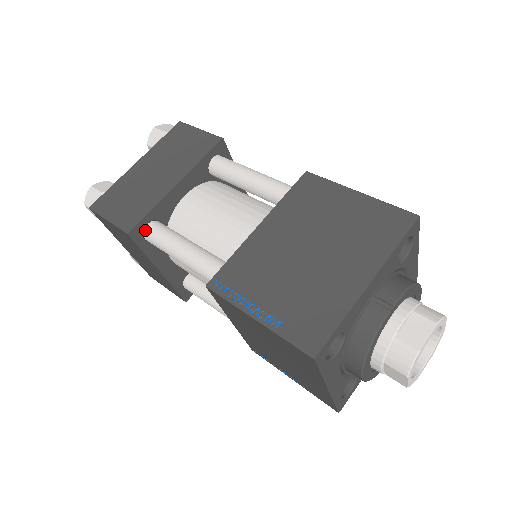
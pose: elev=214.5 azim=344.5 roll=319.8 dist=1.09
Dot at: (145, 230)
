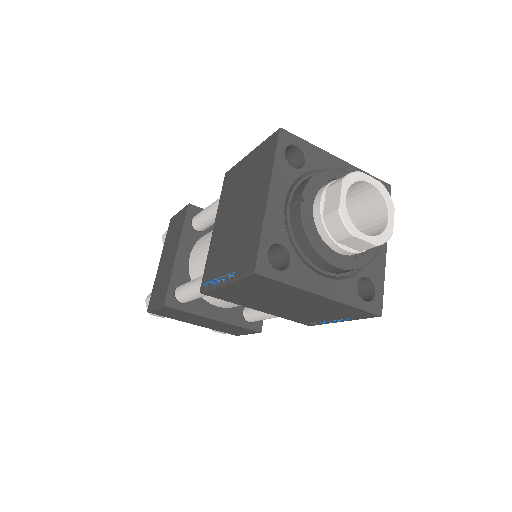
Dot at: (176, 296)
